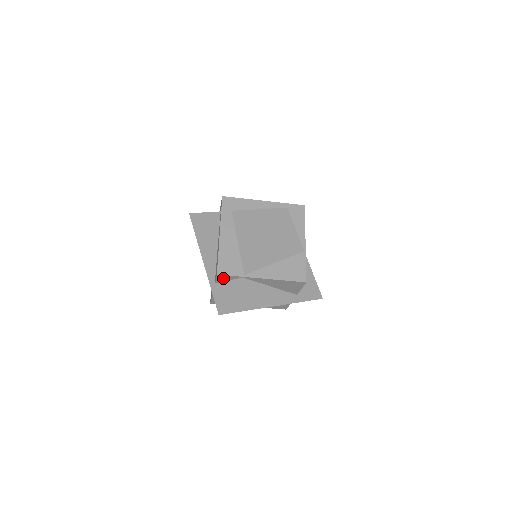
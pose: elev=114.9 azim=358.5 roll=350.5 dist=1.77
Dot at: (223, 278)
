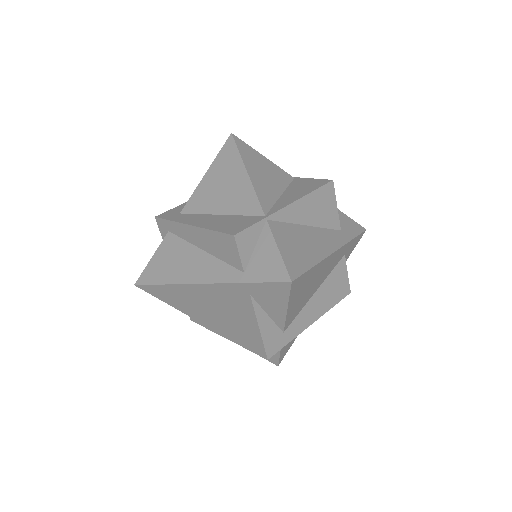
Dot at: (246, 244)
